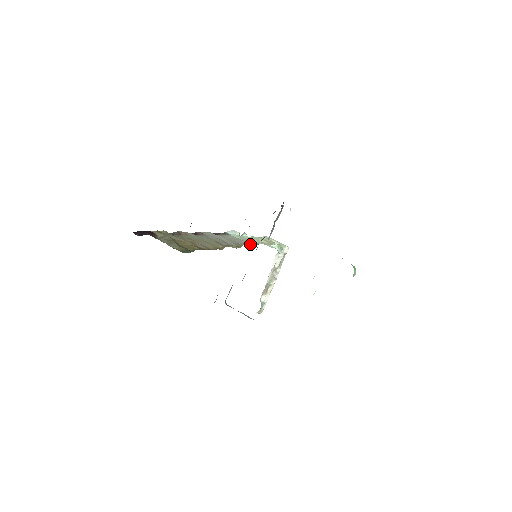
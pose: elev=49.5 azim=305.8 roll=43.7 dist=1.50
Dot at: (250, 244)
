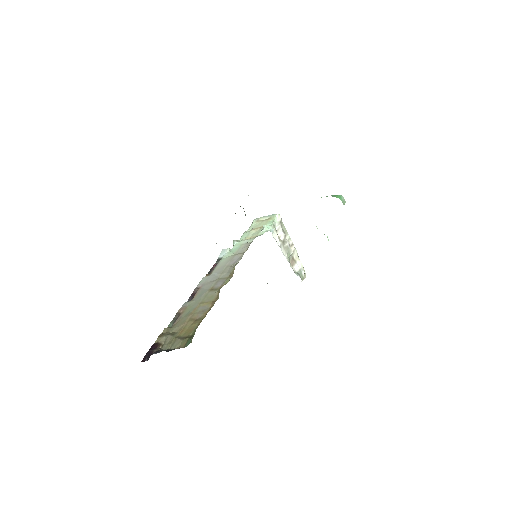
Dot at: (242, 254)
